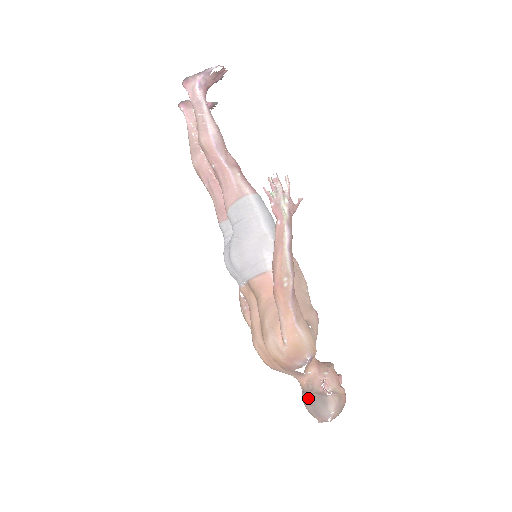
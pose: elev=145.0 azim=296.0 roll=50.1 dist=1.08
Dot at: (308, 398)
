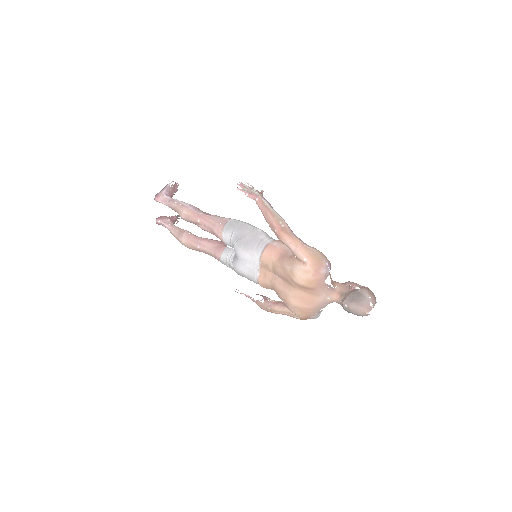
Dot at: (347, 300)
